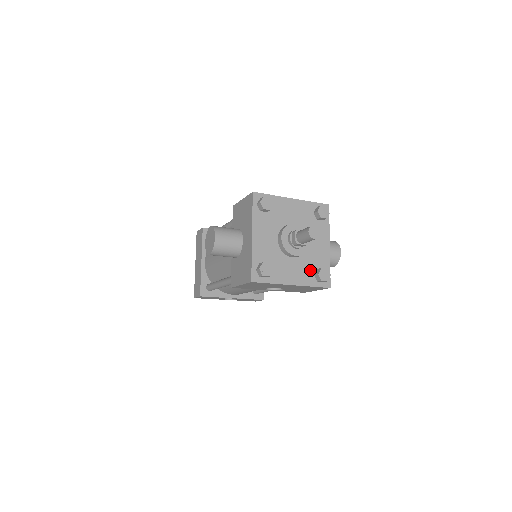
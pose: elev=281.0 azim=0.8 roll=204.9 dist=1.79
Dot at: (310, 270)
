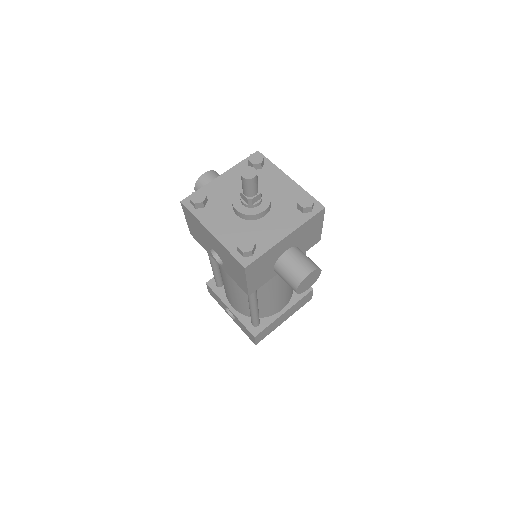
Dot at: (242, 237)
